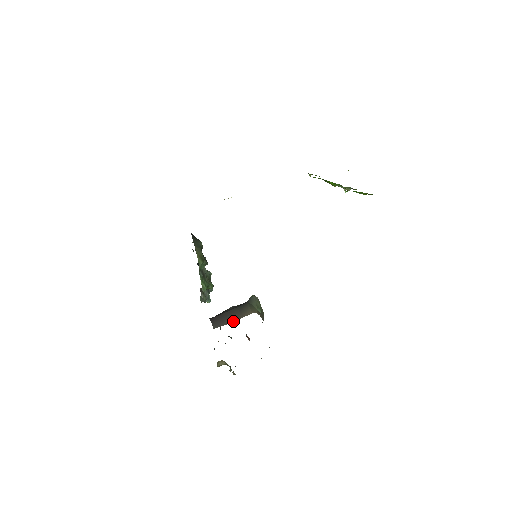
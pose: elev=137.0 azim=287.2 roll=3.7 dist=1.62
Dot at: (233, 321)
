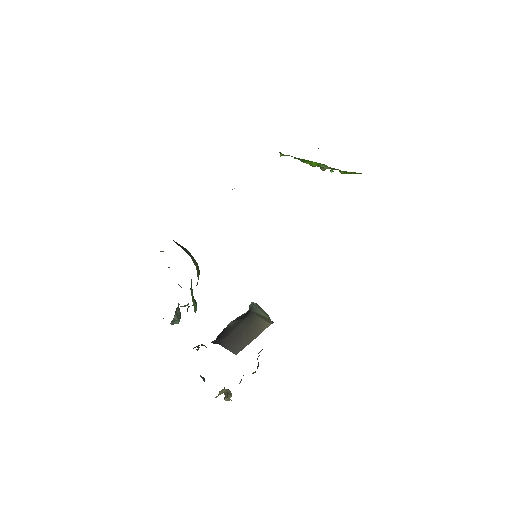
Dot at: (253, 339)
